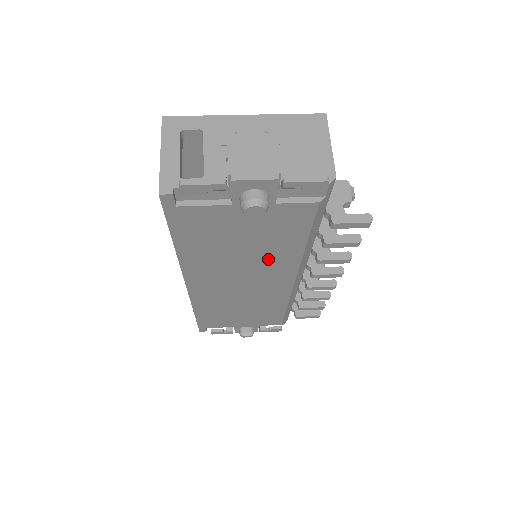
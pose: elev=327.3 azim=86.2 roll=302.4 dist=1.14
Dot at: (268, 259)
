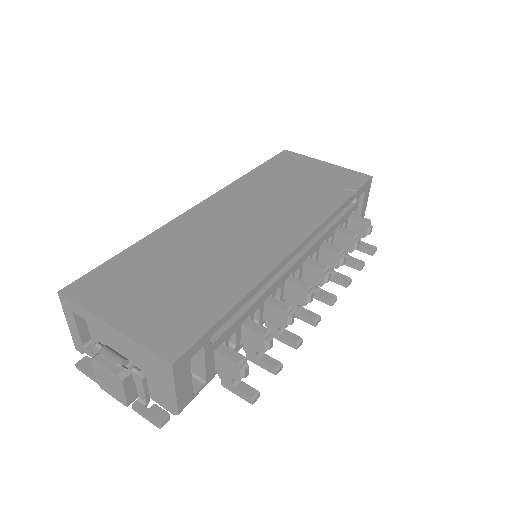
Dot at: occluded
